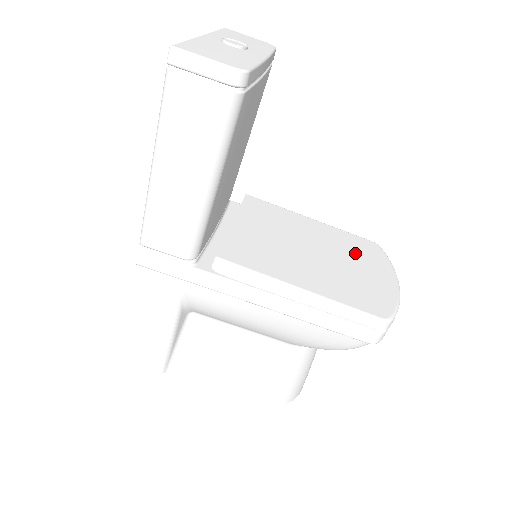
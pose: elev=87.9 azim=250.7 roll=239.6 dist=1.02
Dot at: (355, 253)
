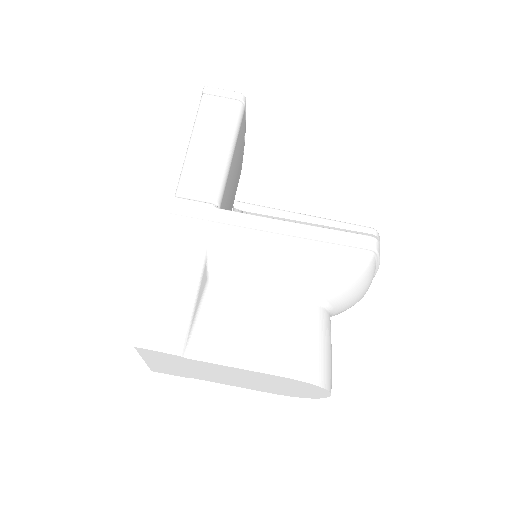
Dot at: occluded
